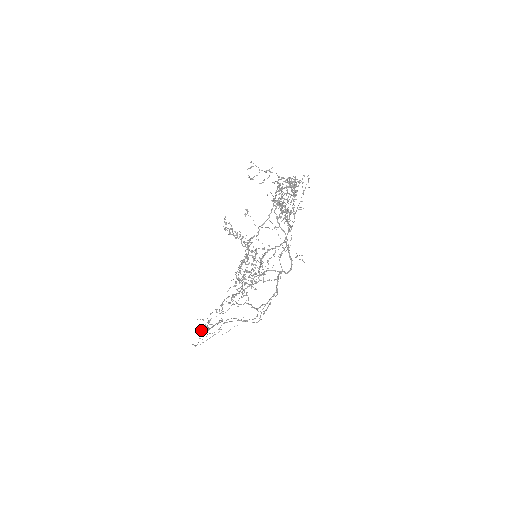
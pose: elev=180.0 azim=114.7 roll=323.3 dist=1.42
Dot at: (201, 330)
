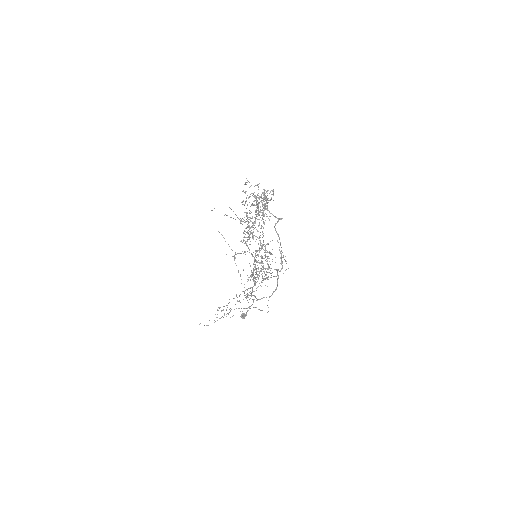
Dot at: (240, 316)
